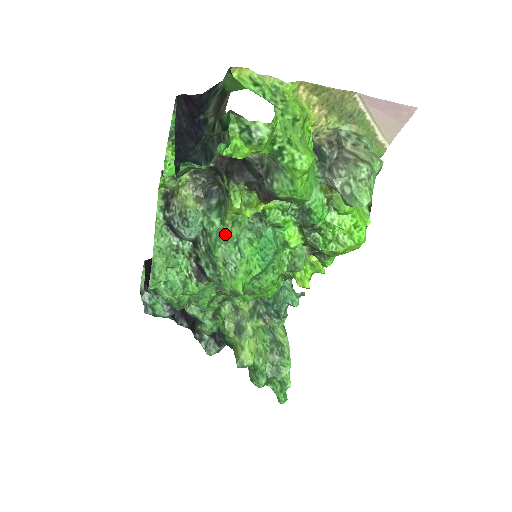
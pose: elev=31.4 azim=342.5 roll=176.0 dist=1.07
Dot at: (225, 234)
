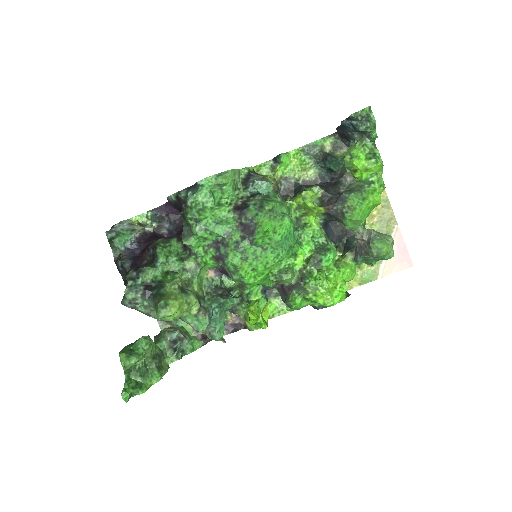
Dot at: (282, 204)
